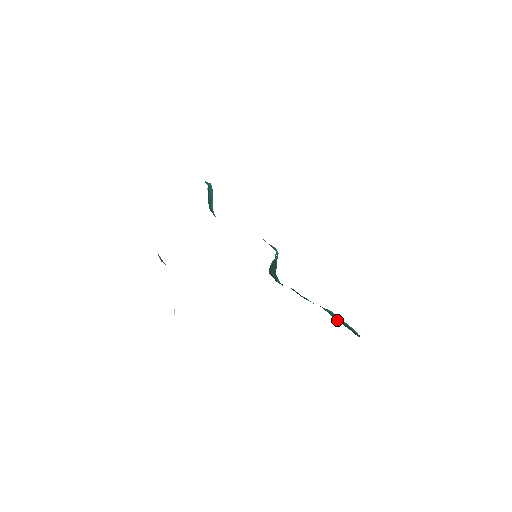
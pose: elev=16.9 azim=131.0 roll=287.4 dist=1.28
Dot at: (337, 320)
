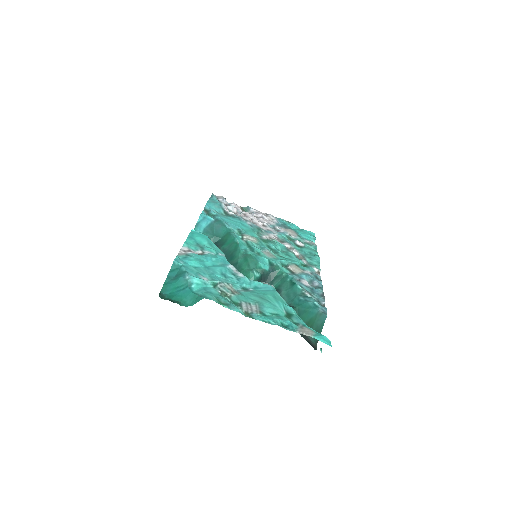
Dot at: (306, 324)
